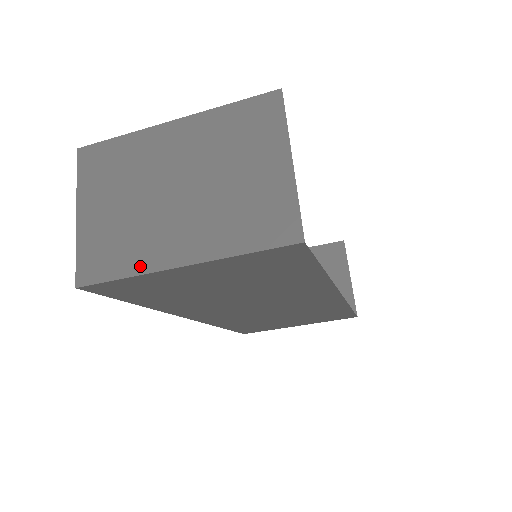
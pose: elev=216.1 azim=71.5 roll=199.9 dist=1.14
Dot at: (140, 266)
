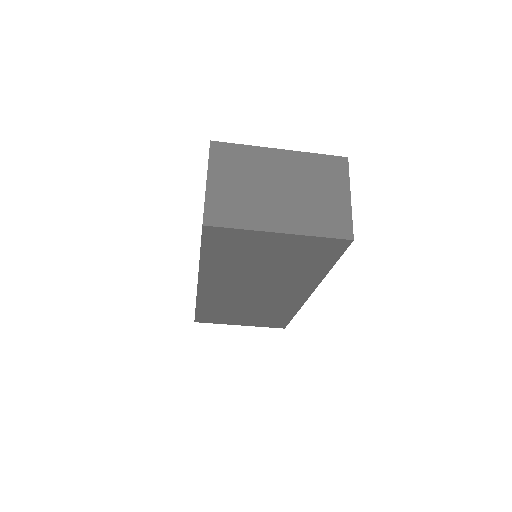
Dot at: (252, 225)
